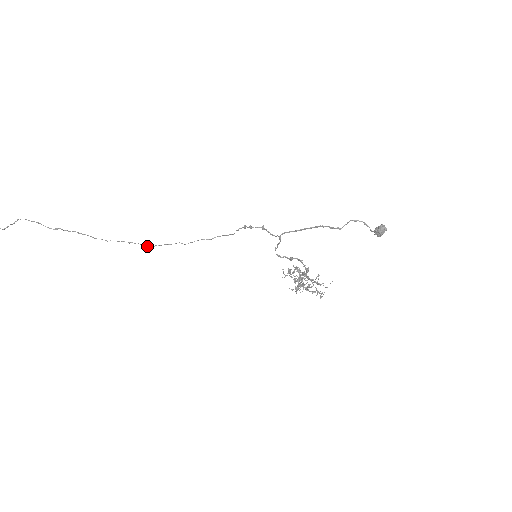
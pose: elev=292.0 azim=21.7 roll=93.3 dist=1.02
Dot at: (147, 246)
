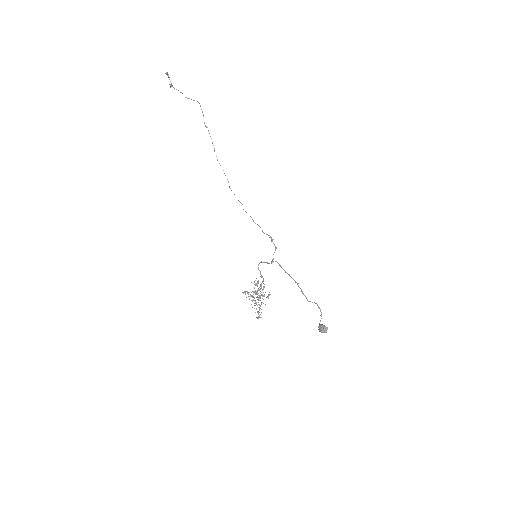
Dot at: occluded
